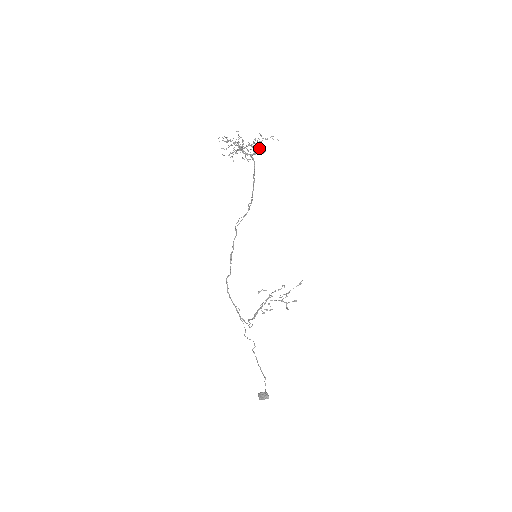
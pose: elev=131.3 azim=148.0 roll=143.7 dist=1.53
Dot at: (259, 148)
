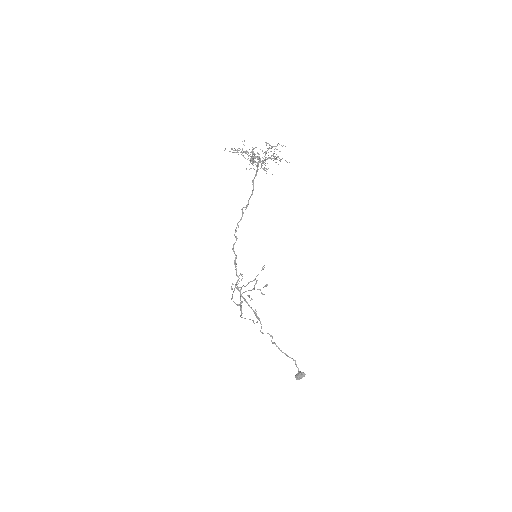
Dot at: occluded
